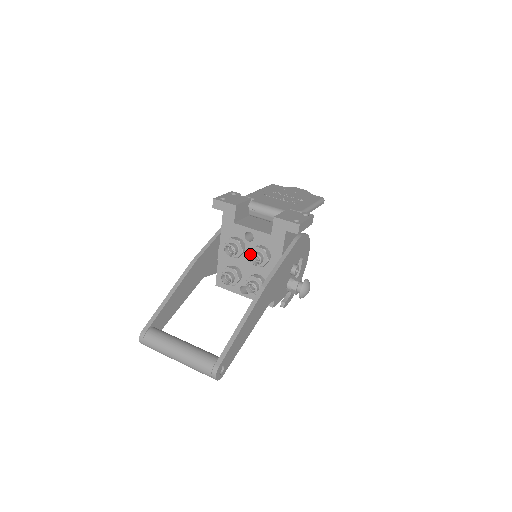
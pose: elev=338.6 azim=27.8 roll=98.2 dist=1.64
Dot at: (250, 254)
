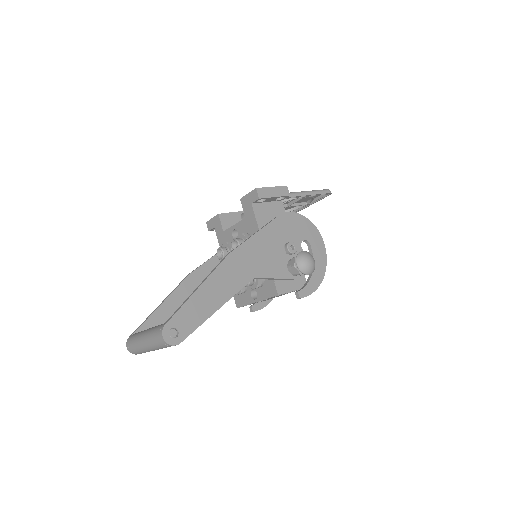
Dot at: occluded
